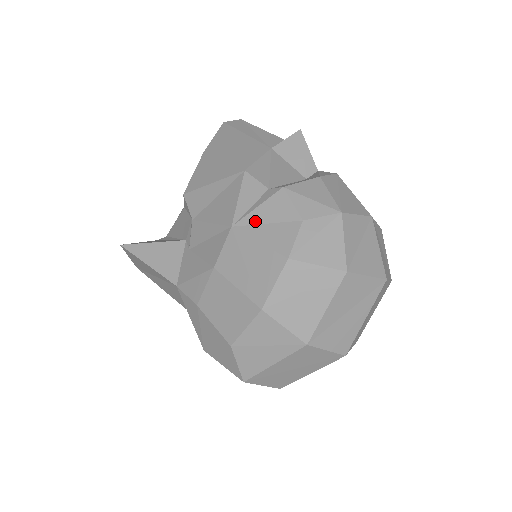
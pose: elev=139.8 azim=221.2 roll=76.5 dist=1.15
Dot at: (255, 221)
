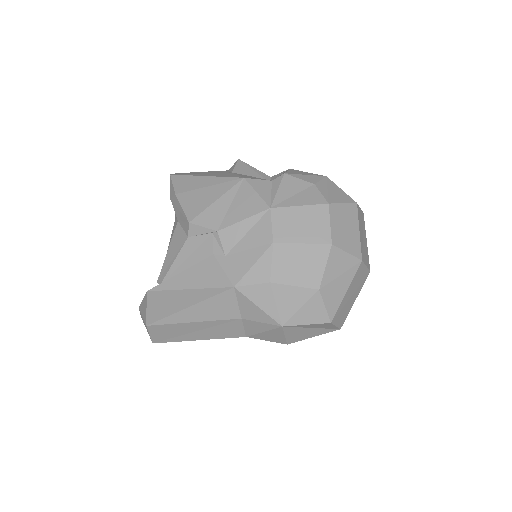
Dot at: (284, 198)
